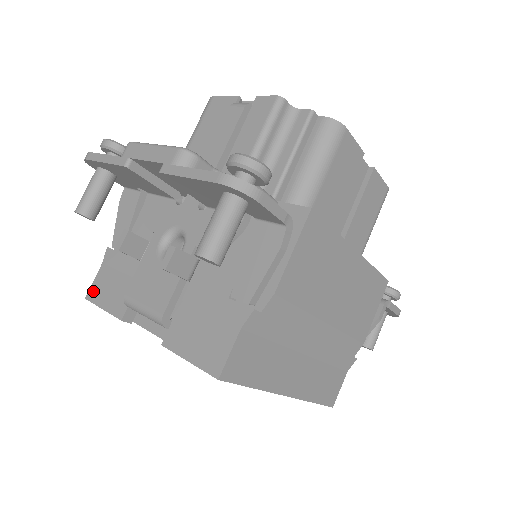
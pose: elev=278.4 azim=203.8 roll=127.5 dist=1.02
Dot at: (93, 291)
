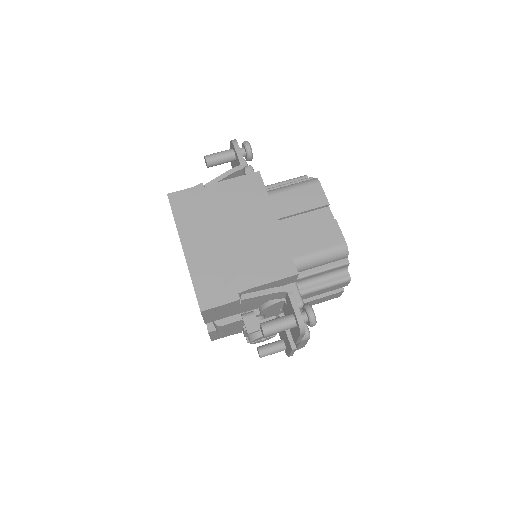
Dot at: occluded
